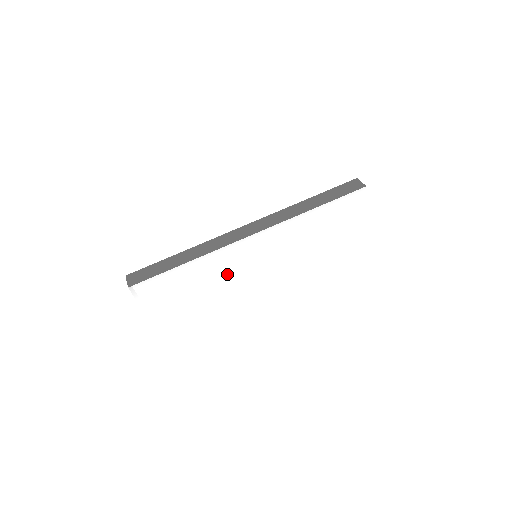
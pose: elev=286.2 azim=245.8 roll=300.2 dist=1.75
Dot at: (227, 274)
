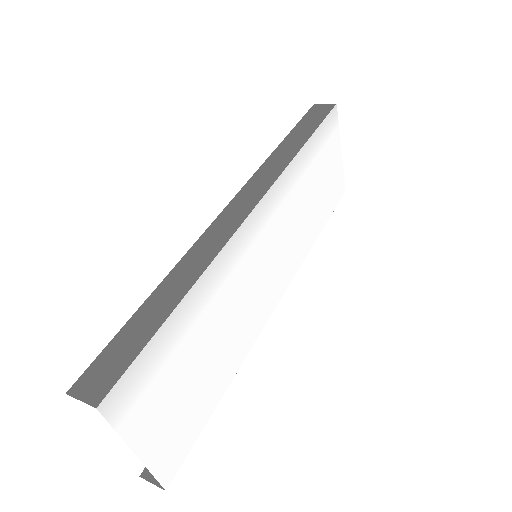
Dot at: (239, 300)
